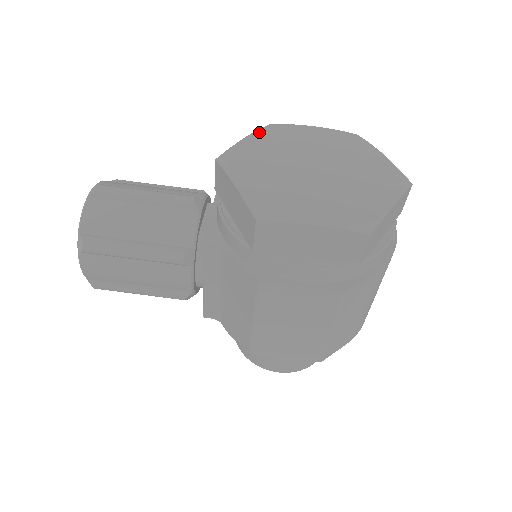
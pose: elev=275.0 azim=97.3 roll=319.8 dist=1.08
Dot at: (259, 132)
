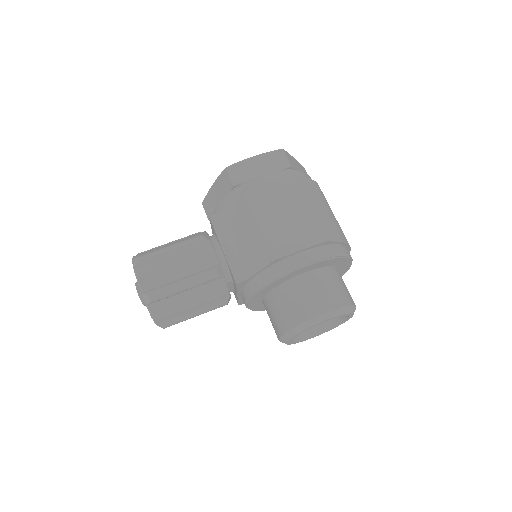
Dot at: occluded
